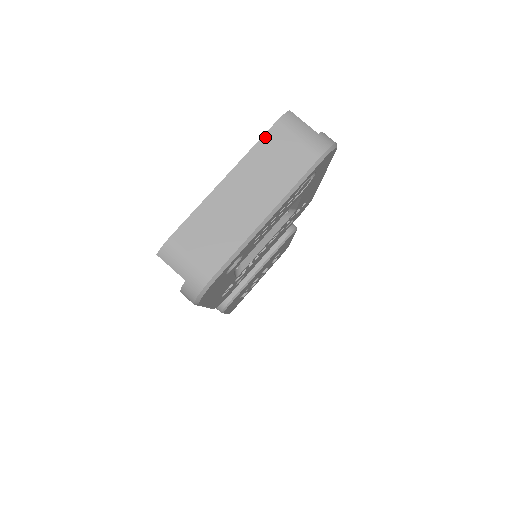
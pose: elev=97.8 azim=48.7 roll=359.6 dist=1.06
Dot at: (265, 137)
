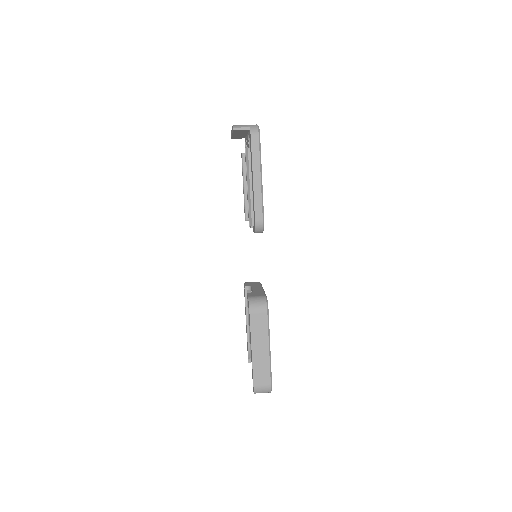
Dot at: occluded
